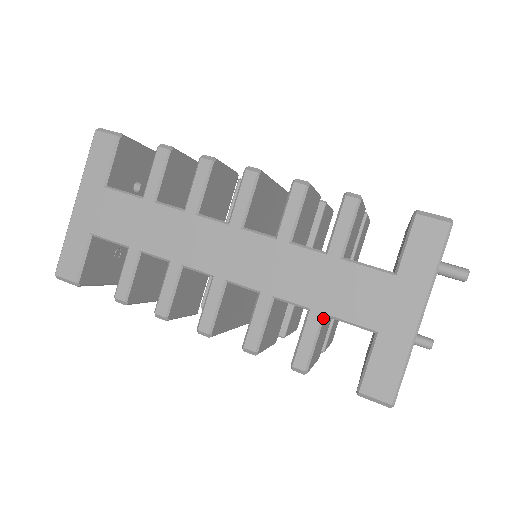
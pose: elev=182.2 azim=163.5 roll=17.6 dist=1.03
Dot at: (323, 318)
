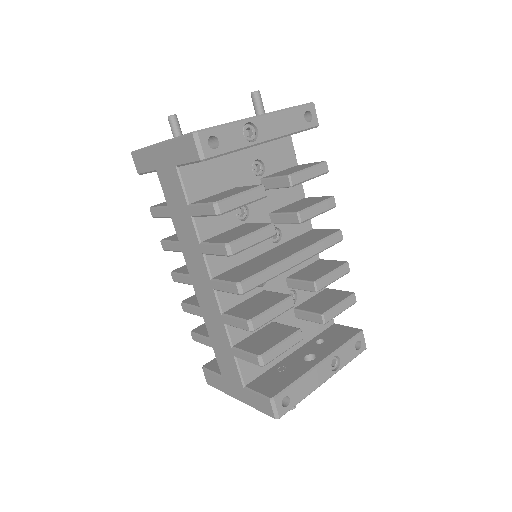
Dot at: (212, 347)
